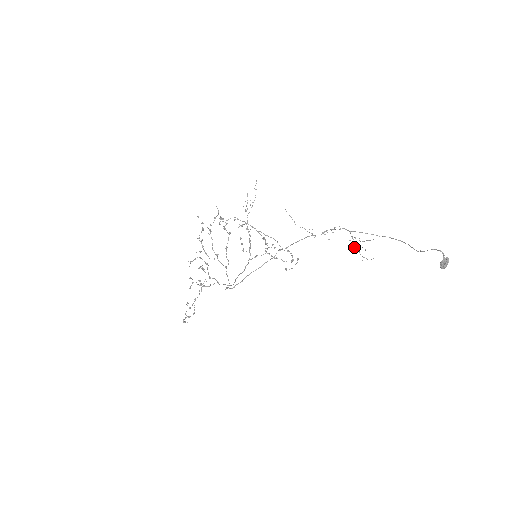
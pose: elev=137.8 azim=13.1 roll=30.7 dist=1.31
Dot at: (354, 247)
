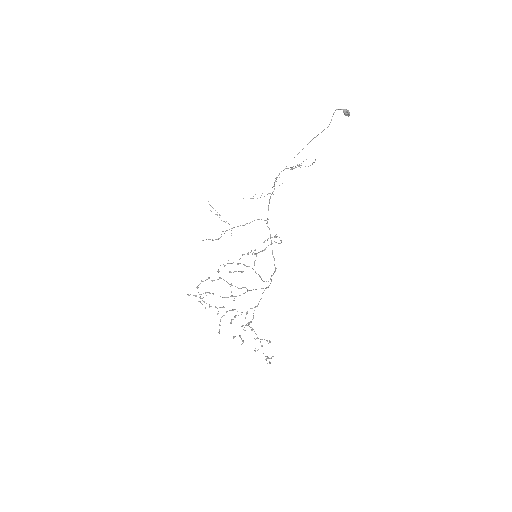
Dot at: occluded
